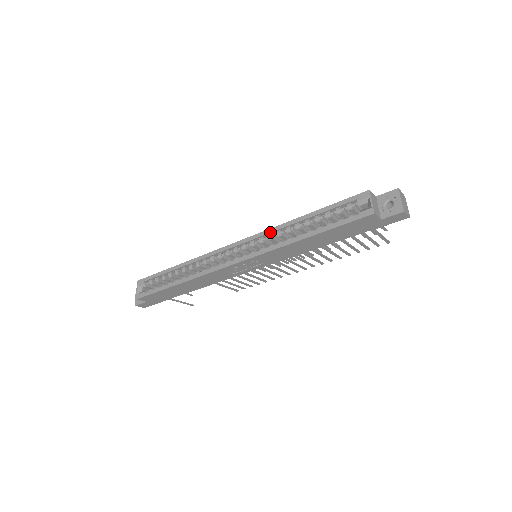
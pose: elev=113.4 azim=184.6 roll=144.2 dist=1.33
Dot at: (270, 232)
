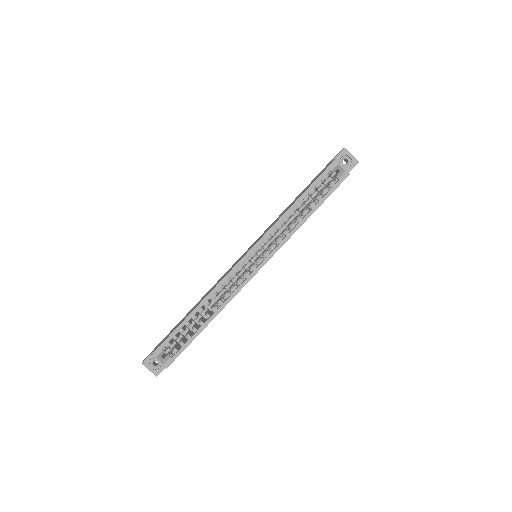
Dot at: (273, 231)
